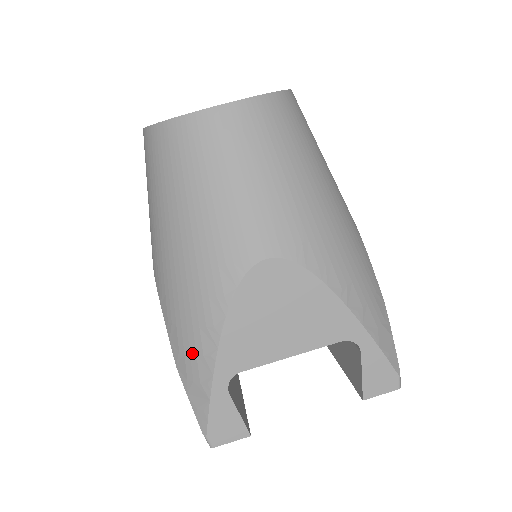
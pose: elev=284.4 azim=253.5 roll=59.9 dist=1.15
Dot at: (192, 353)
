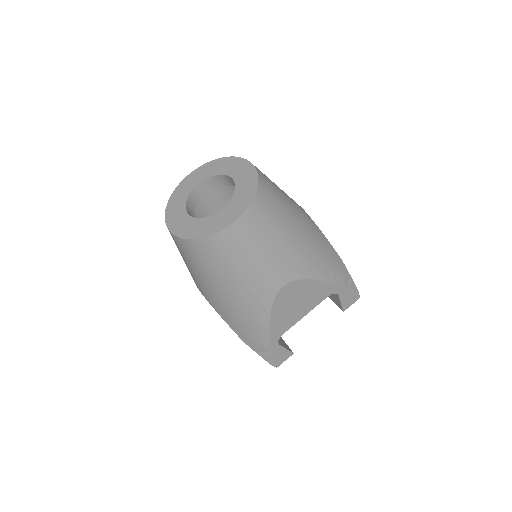
Dot at: (254, 336)
